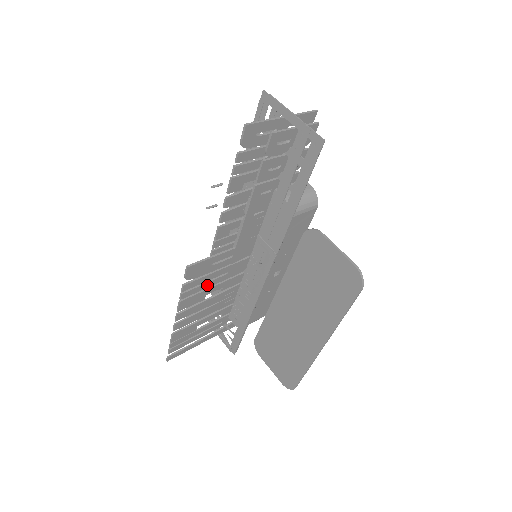
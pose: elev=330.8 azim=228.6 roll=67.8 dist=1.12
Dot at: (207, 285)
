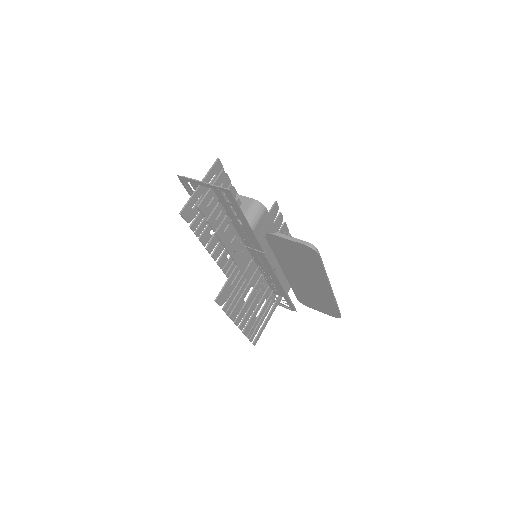
Dot at: (239, 295)
